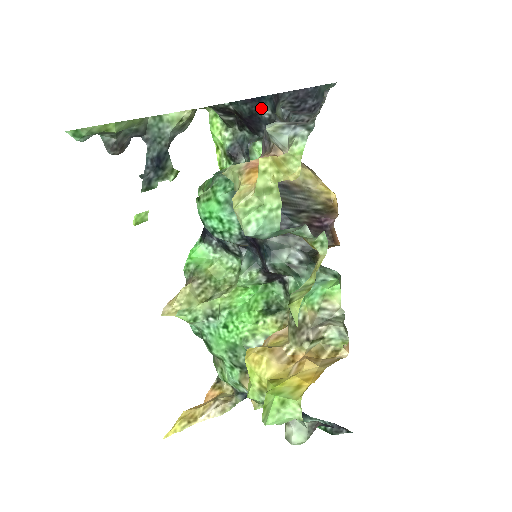
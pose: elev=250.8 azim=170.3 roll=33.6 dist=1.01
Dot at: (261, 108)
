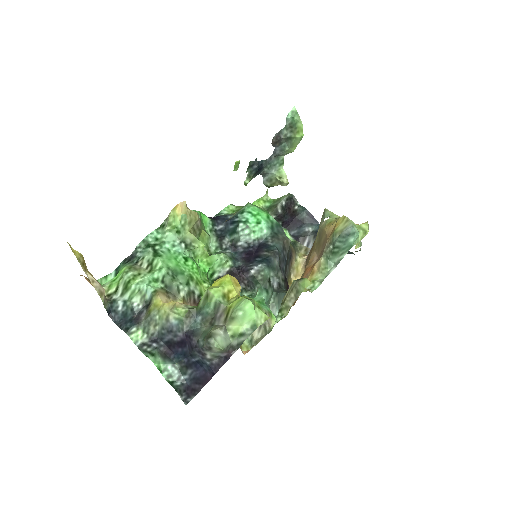
Dot at: (310, 224)
